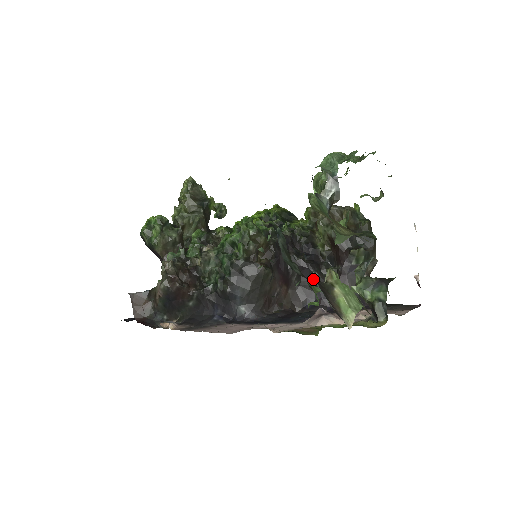
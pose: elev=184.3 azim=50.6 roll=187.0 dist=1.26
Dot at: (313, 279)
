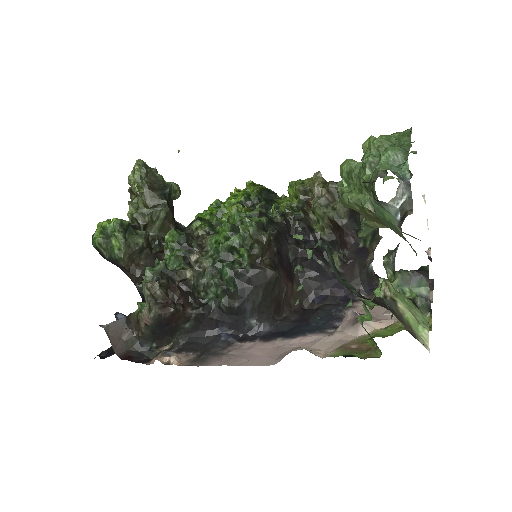
Dot at: (319, 269)
